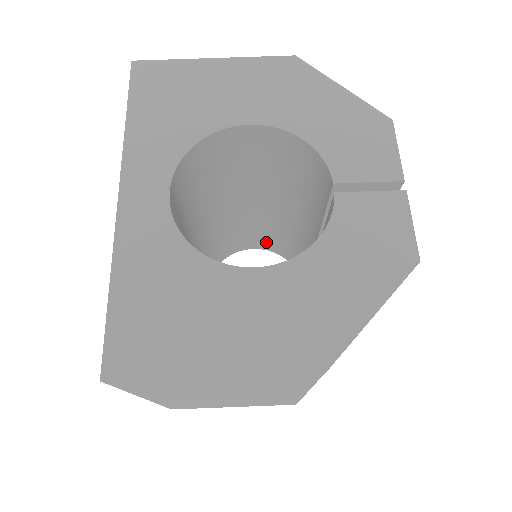
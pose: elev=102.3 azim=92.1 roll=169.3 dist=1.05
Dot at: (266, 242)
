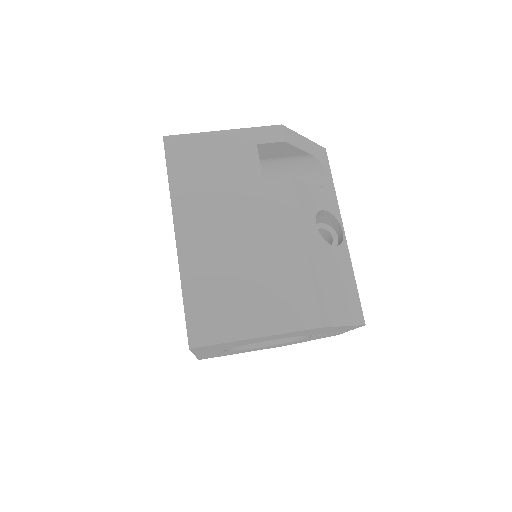
Dot at: occluded
